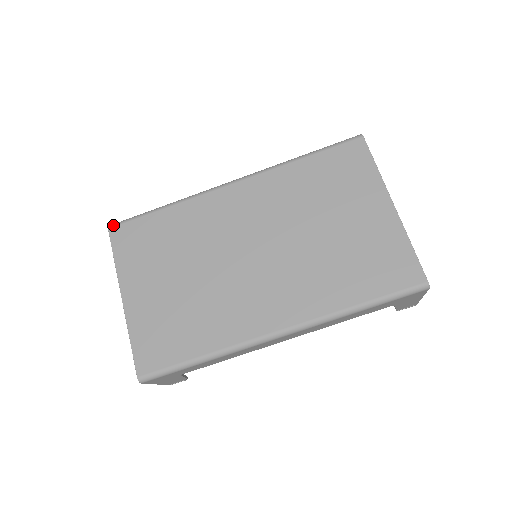
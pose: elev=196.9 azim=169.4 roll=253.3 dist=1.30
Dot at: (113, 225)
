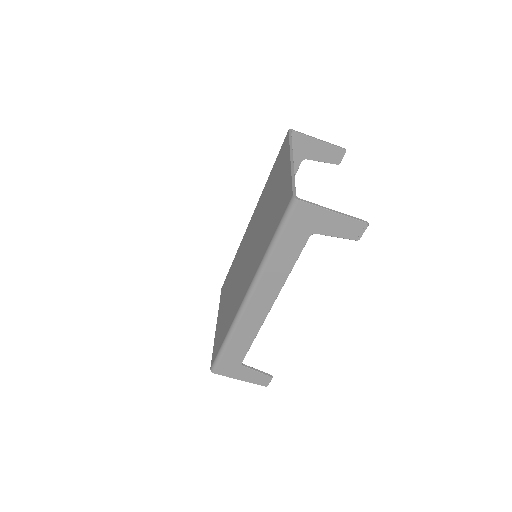
Dot at: occluded
